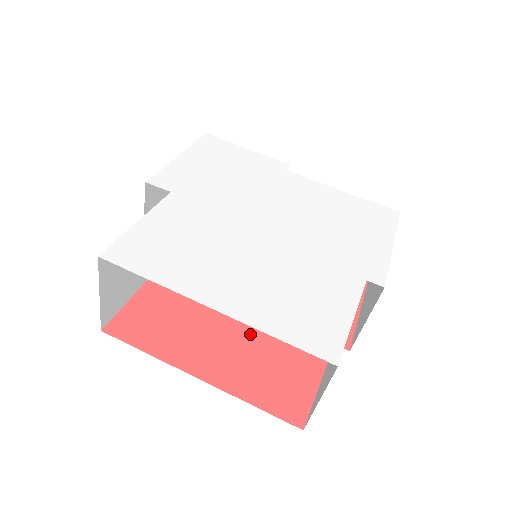
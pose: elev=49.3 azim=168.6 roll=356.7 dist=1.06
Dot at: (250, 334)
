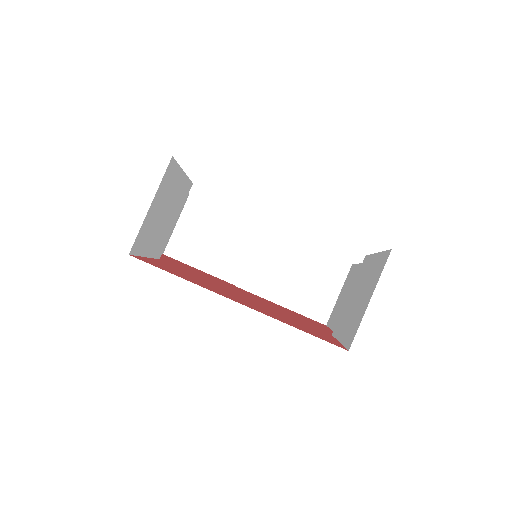
Dot at: (262, 306)
